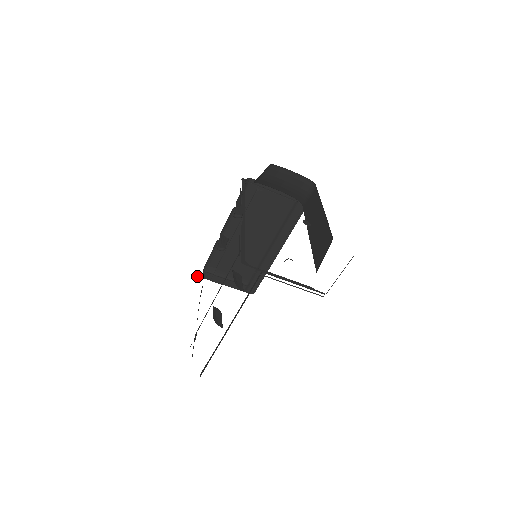
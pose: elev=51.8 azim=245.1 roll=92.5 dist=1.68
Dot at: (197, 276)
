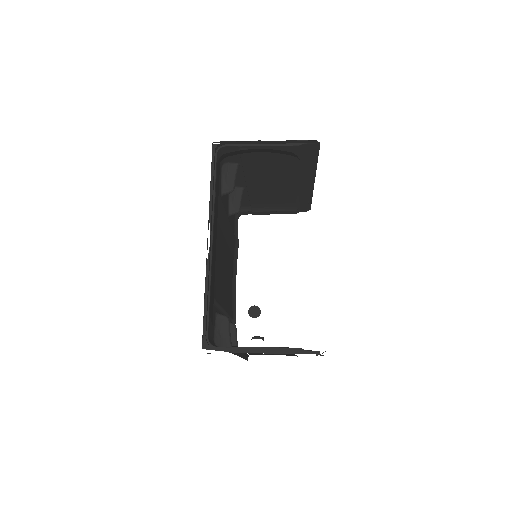
Dot at: occluded
